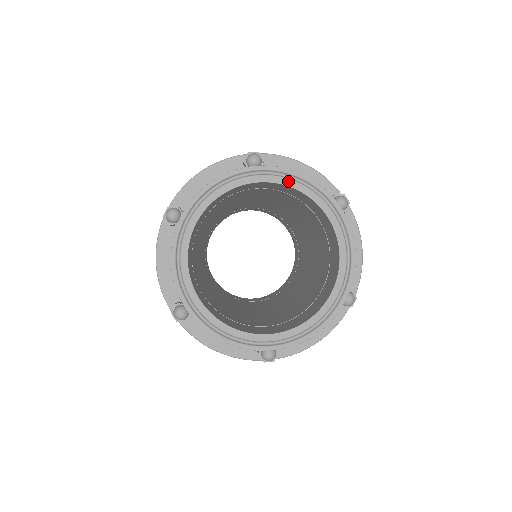
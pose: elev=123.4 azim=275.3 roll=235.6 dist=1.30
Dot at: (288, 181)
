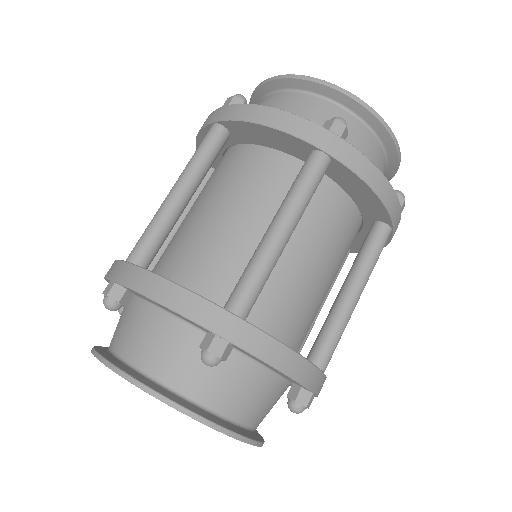
Dot at: occluded
